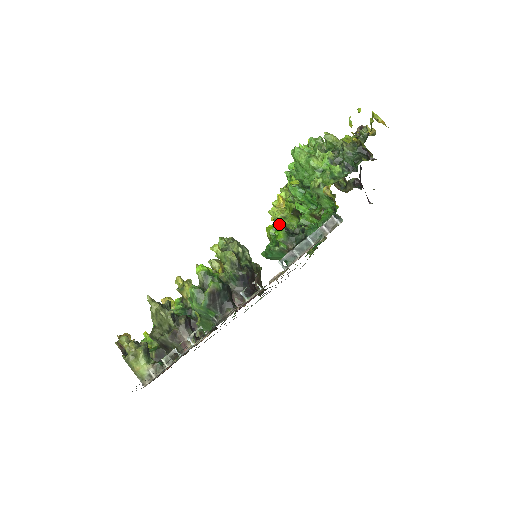
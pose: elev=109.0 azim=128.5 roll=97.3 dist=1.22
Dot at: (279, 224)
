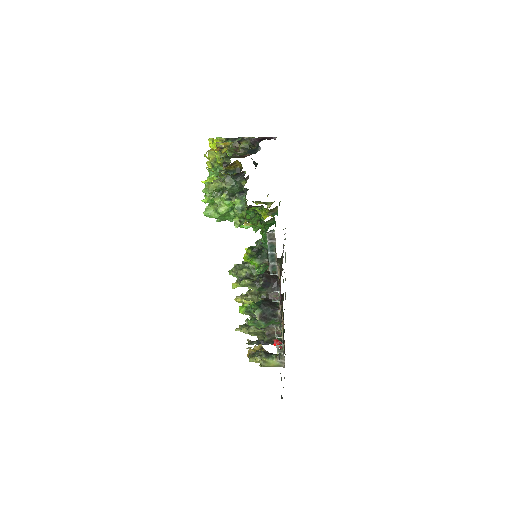
Dot at: (247, 251)
